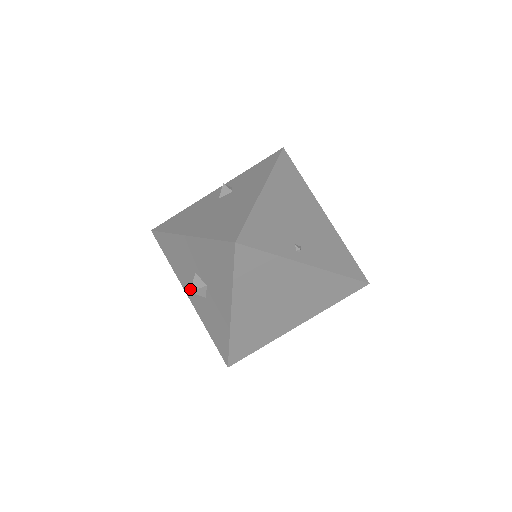
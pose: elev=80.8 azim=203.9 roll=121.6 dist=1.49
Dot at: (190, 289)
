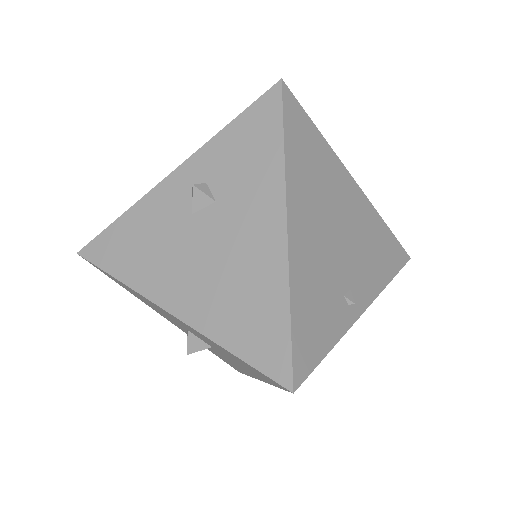
Dot at: occluded
